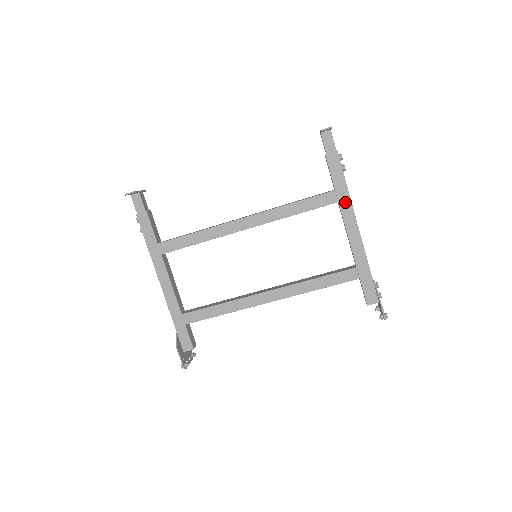
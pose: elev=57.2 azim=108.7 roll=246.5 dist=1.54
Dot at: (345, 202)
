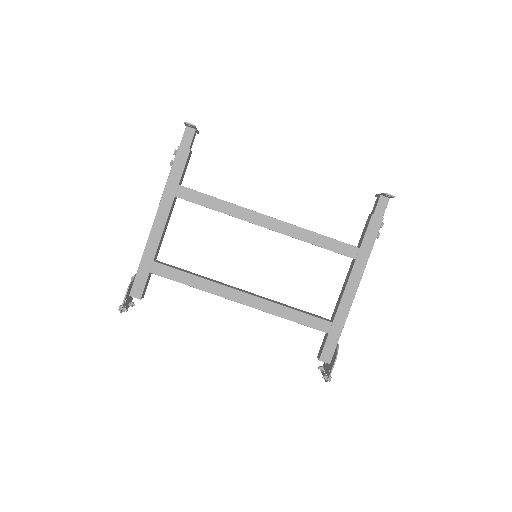
Dot at: (361, 263)
